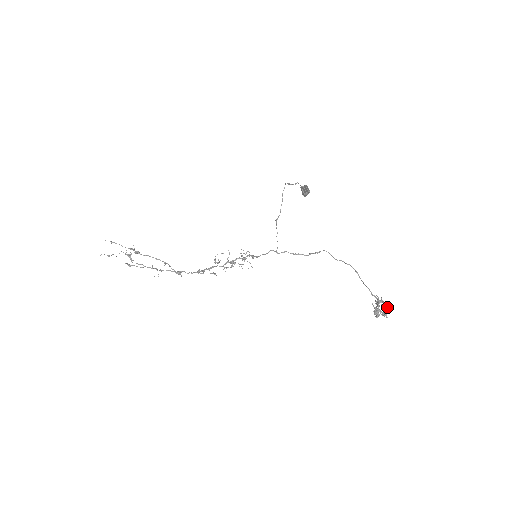
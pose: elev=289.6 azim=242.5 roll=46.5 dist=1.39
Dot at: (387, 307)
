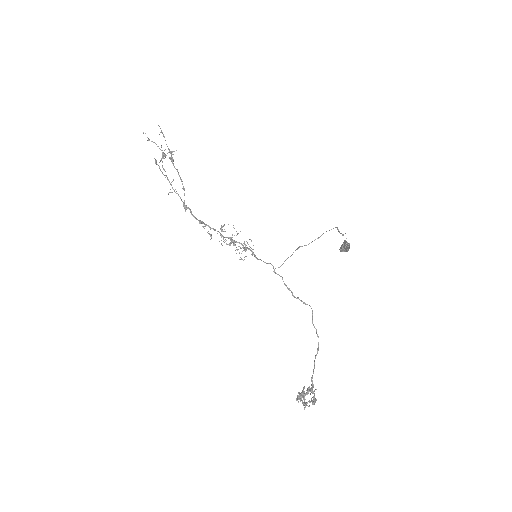
Dot at: (313, 401)
